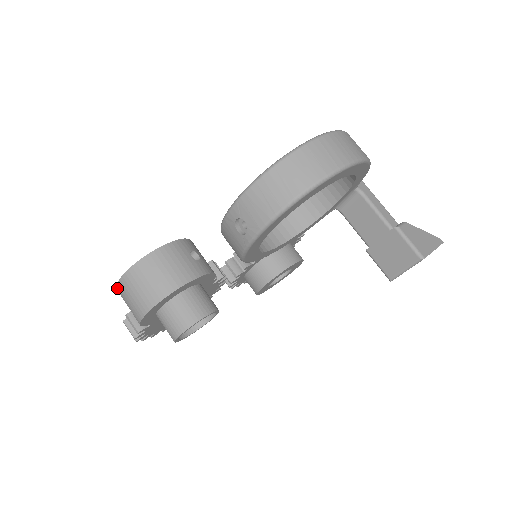
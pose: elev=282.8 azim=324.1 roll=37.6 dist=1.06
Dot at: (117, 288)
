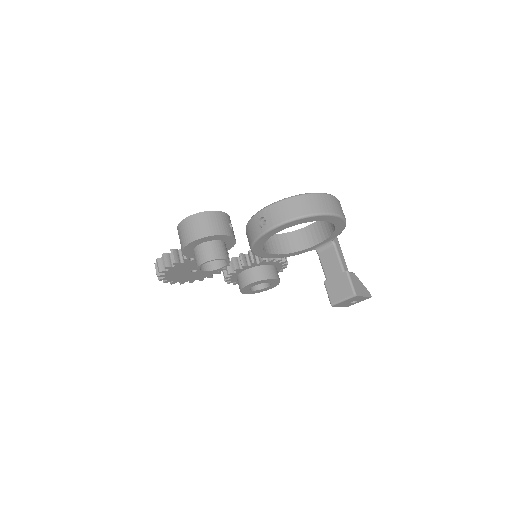
Dot at: (180, 224)
